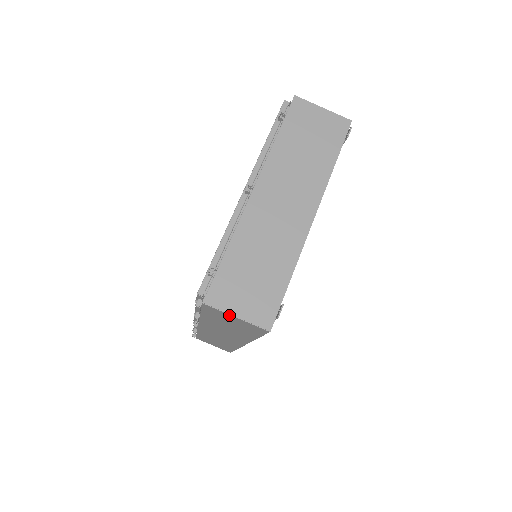
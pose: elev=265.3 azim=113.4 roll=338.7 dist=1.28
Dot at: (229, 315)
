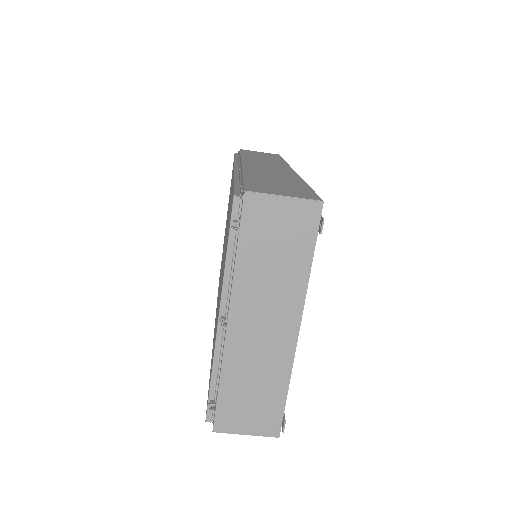
Dot at: (239, 432)
